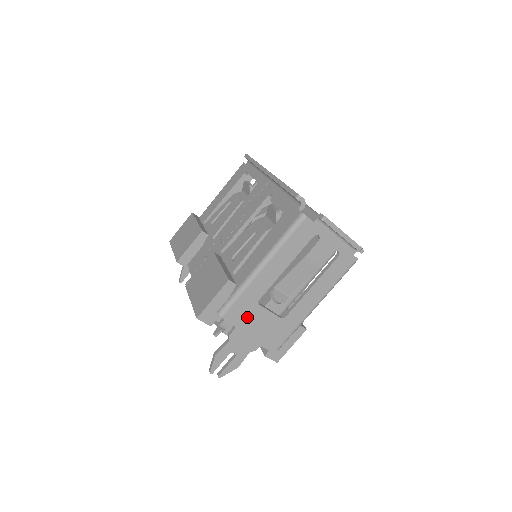
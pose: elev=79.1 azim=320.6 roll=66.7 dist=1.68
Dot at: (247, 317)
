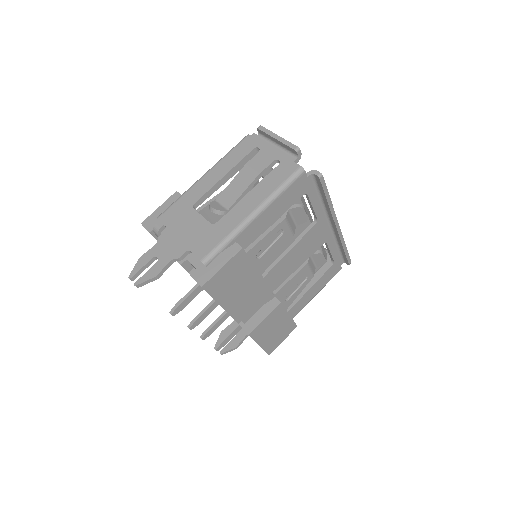
Dot at: (179, 220)
